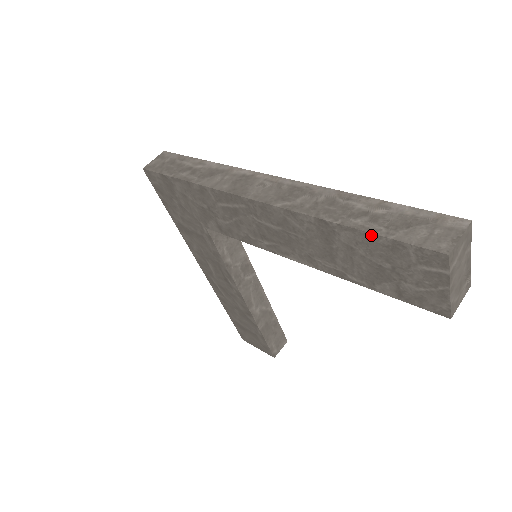
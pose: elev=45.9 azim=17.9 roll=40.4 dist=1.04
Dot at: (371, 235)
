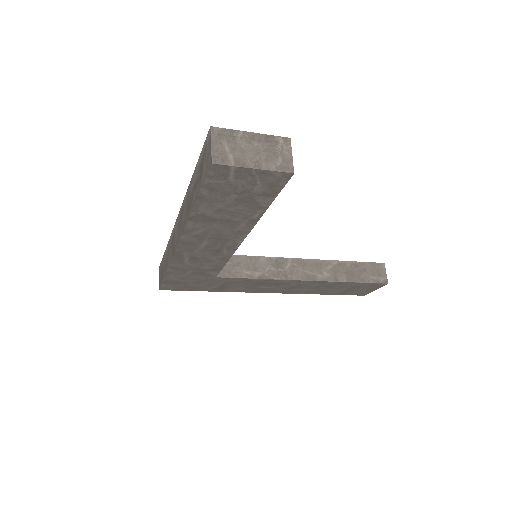
Dot at: (200, 198)
